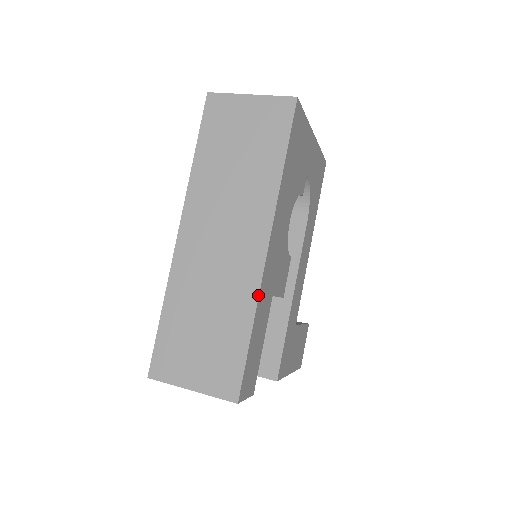
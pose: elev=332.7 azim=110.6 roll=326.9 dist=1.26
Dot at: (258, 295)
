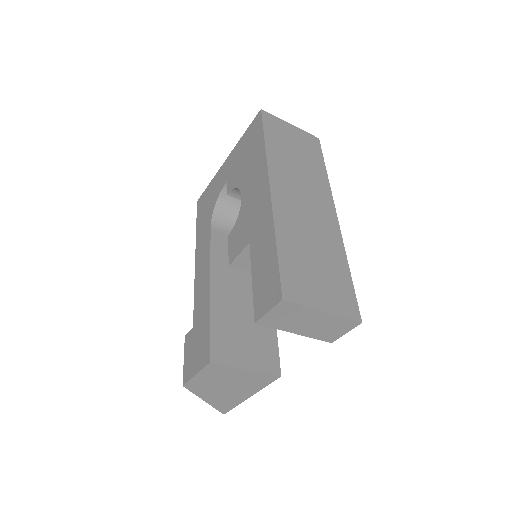
Dot at: (343, 244)
